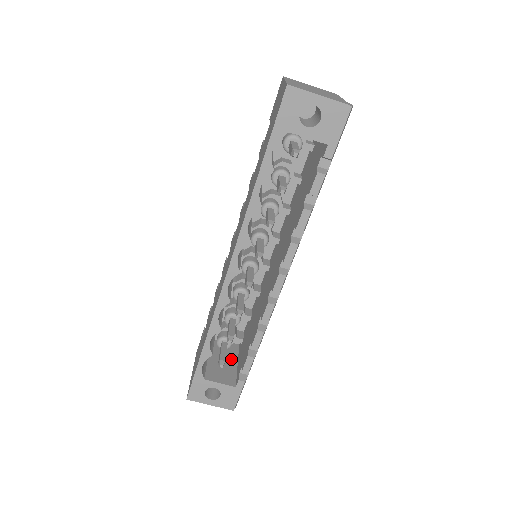
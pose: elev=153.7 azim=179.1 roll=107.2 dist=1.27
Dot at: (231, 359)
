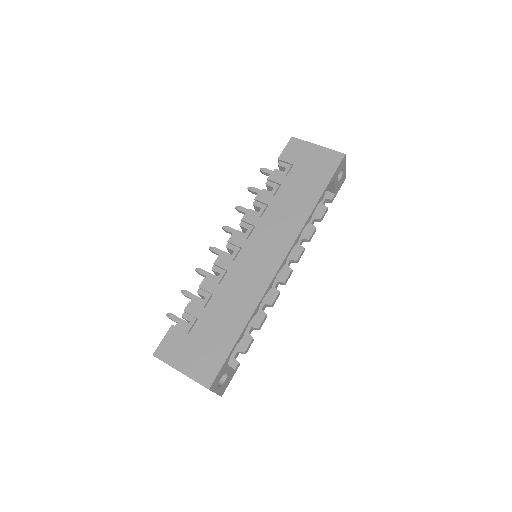
Dot at: occluded
